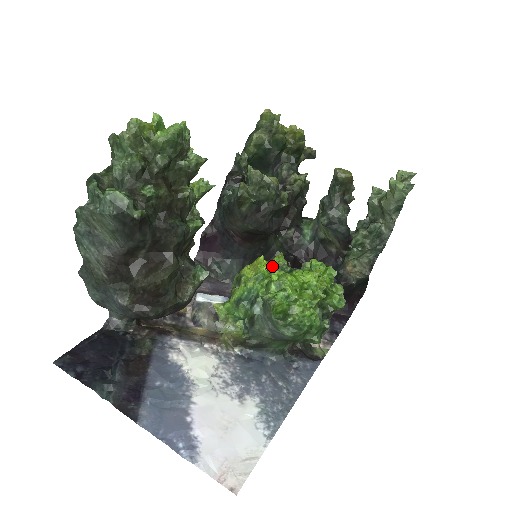
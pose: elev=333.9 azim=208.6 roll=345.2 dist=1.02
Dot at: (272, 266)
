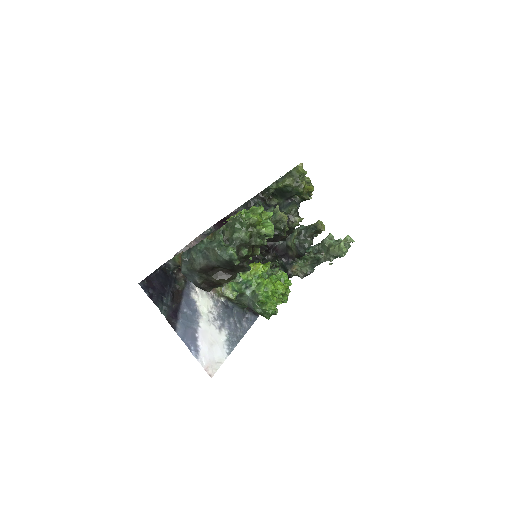
Dot at: (264, 271)
